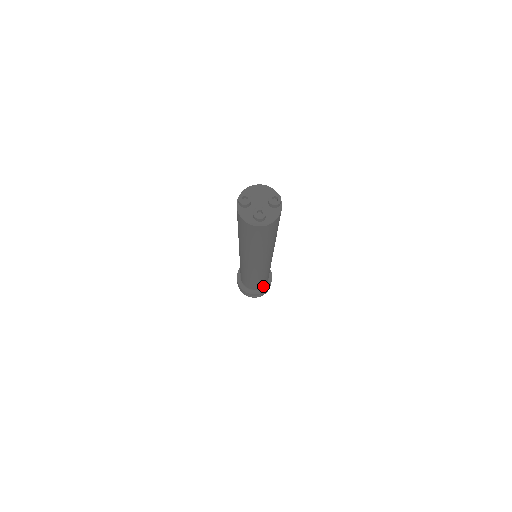
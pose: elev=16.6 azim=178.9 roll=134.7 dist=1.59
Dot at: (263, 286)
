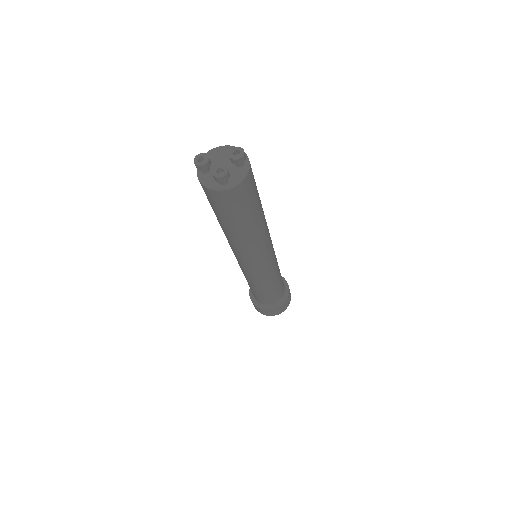
Dot at: (279, 299)
